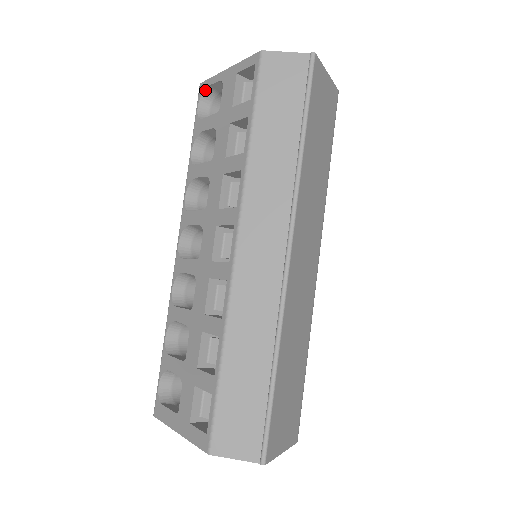
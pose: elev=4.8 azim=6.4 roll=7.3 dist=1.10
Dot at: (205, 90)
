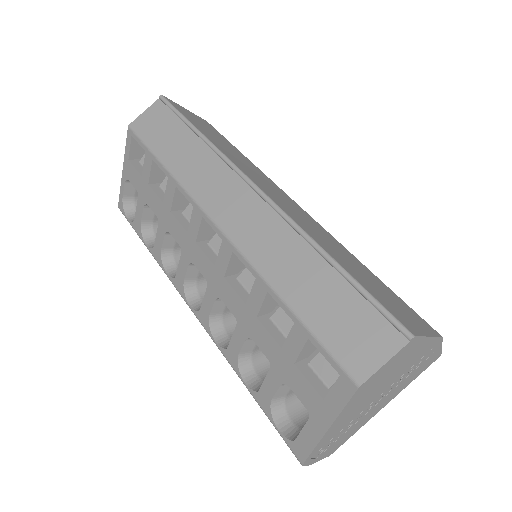
Dot at: (123, 204)
